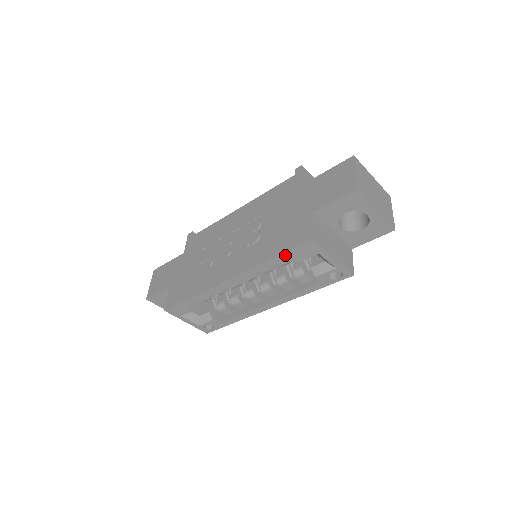
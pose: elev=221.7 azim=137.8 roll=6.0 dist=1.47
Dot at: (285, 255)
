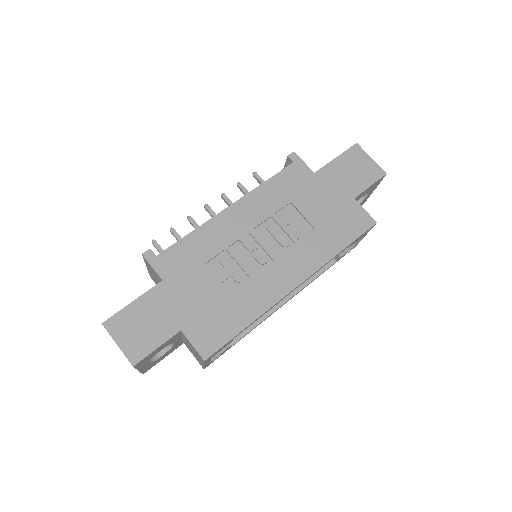
Dot at: (352, 243)
